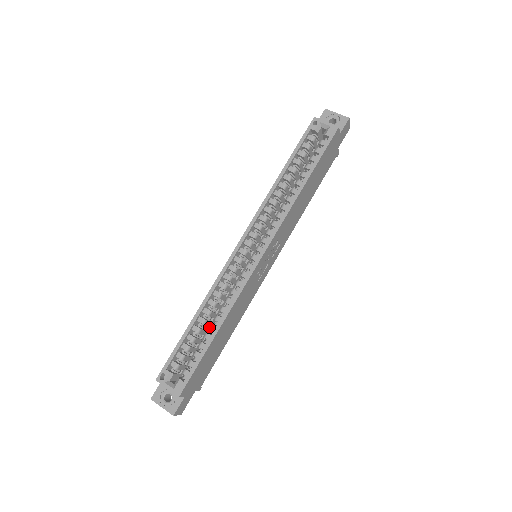
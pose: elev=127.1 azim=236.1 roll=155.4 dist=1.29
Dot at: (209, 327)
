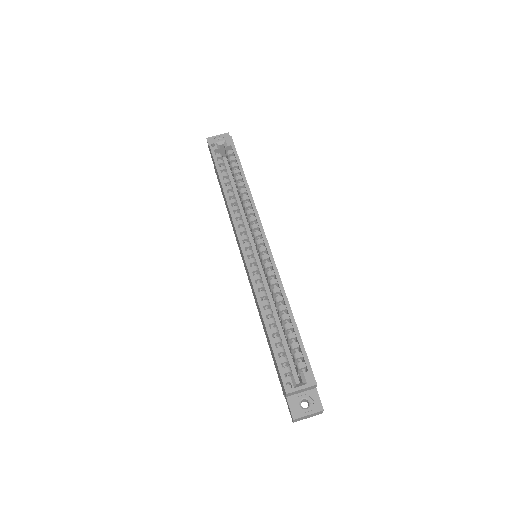
Dot at: (282, 320)
